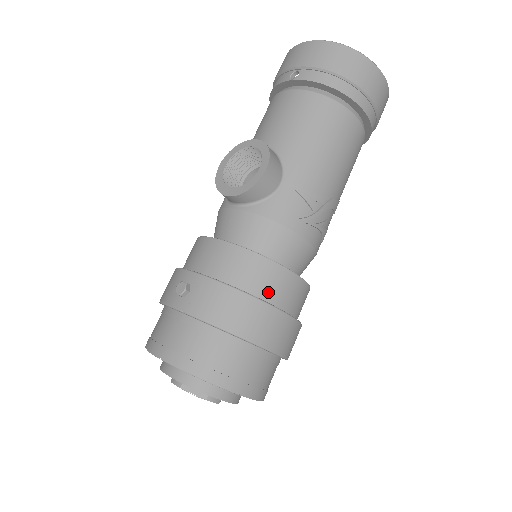
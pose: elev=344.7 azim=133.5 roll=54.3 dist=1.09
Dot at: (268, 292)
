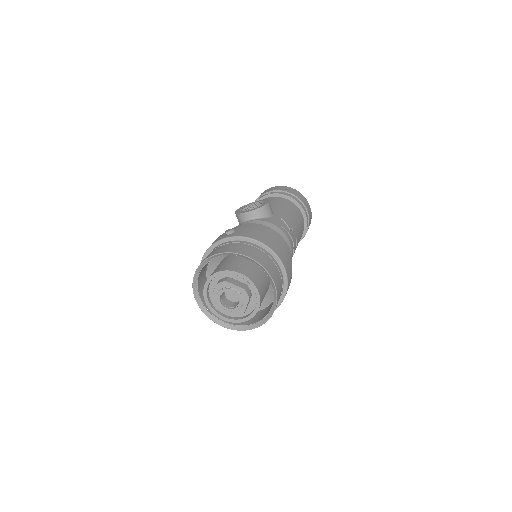
Dot at: occluded
